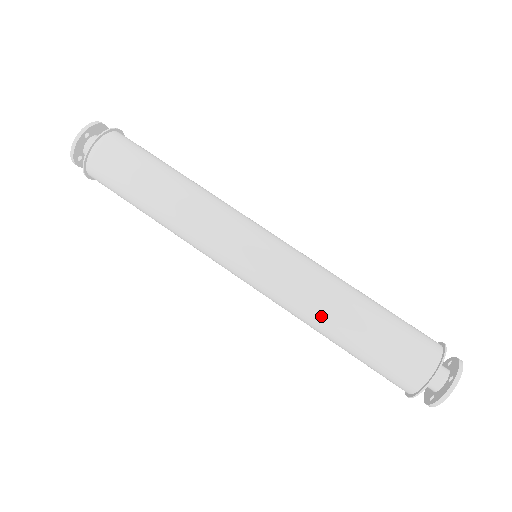
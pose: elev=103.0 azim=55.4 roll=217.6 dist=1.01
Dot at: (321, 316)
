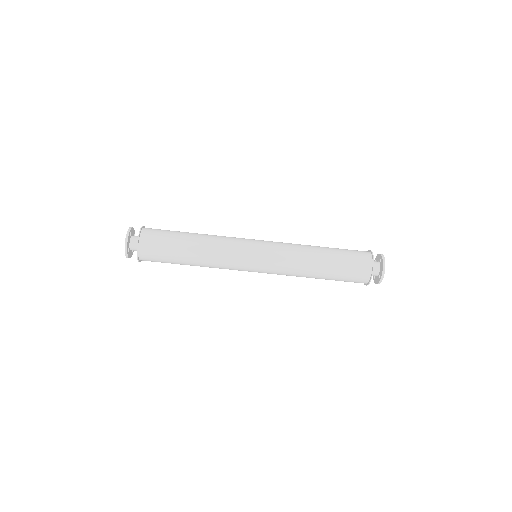
Dot at: occluded
